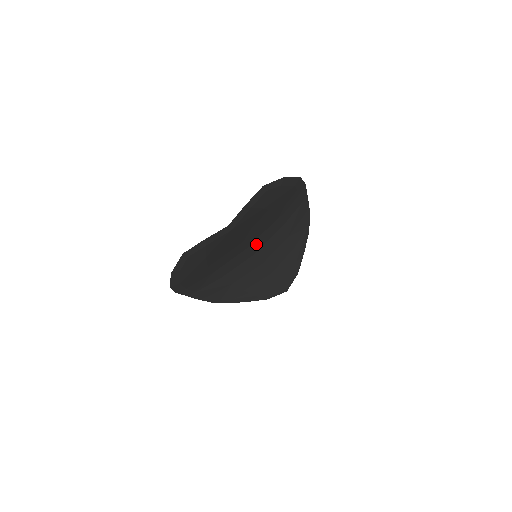
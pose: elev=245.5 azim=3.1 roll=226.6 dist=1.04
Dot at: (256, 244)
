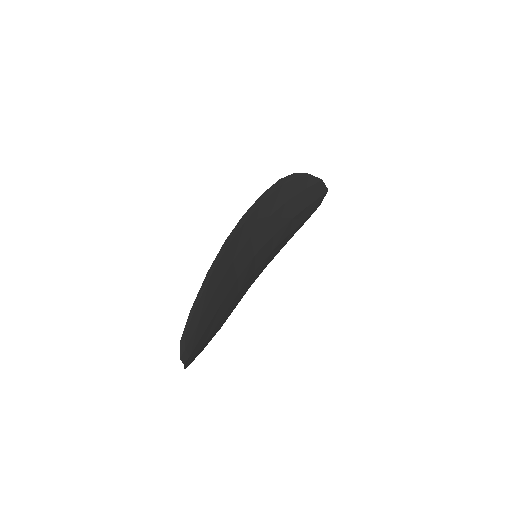
Dot at: (243, 266)
